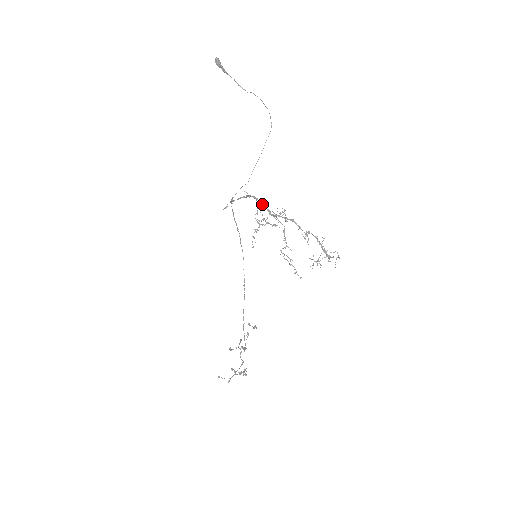
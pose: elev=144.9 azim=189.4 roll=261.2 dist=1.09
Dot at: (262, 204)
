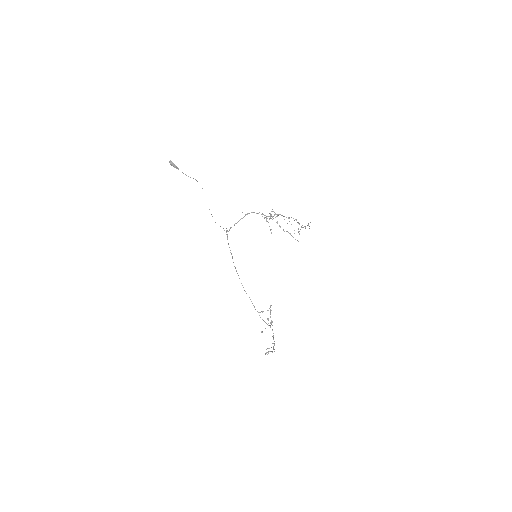
Dot at: occluded
